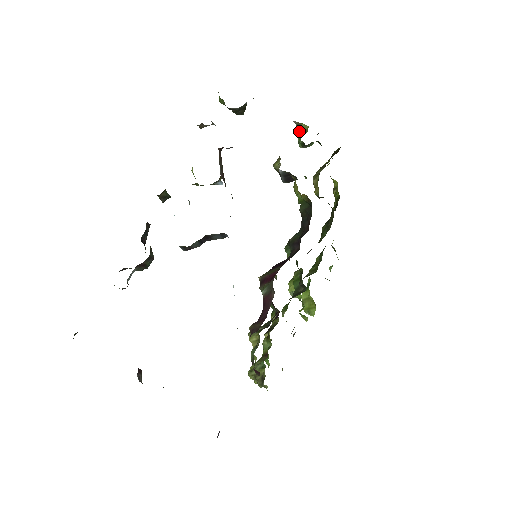
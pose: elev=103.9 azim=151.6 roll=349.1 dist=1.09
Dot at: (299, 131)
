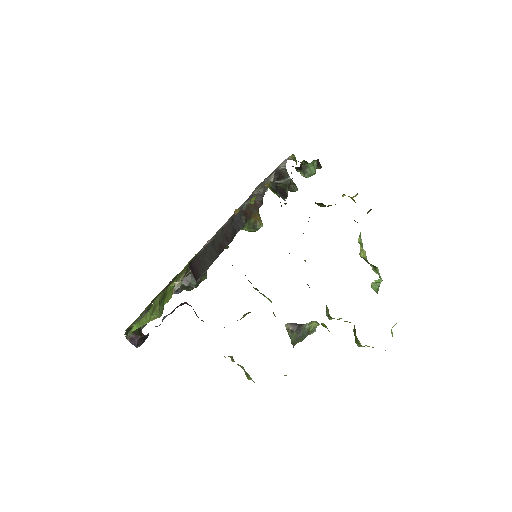
Dot at: (296, 164)
